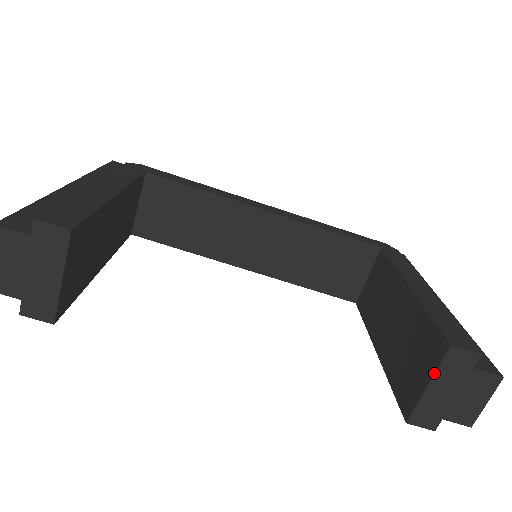
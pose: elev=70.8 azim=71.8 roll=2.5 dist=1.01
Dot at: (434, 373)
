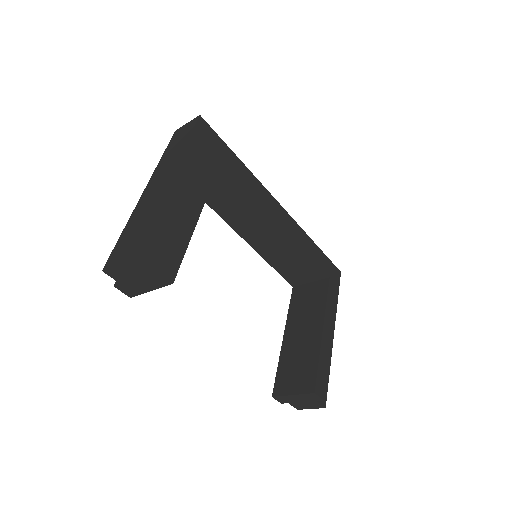
Dot at: (299, 394)
